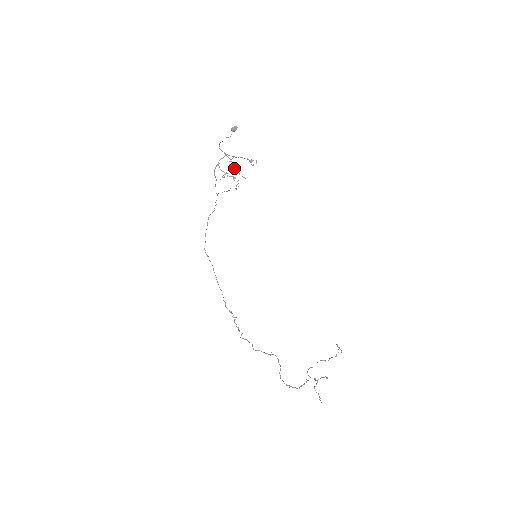
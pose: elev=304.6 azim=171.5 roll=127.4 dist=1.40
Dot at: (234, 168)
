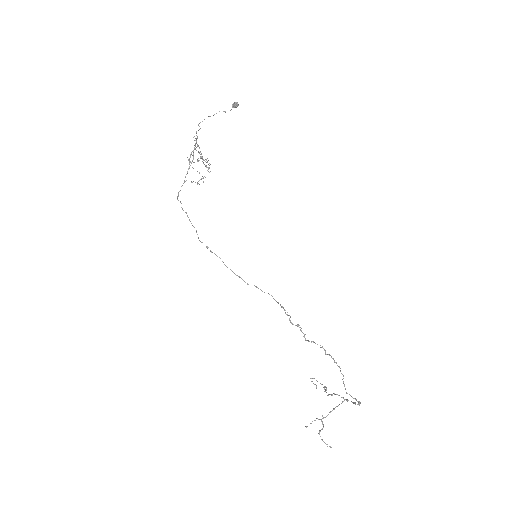
Dot at: (190, 161)
